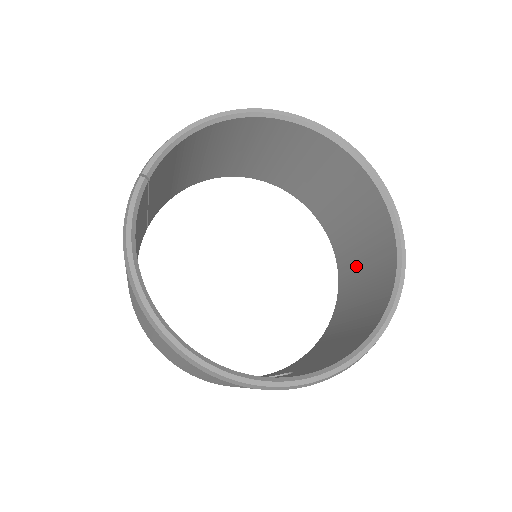
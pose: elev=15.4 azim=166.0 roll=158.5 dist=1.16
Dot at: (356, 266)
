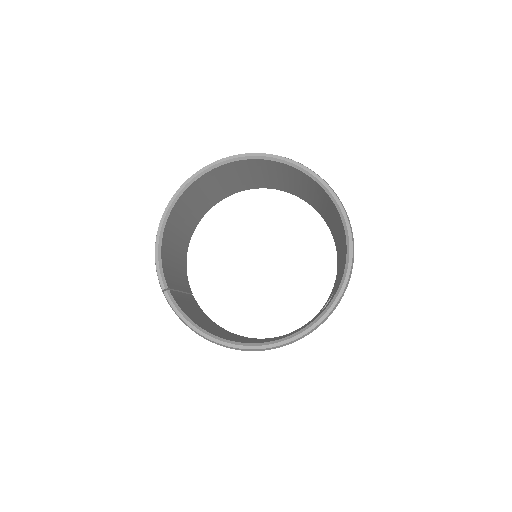
Dot at: (312, 198)
